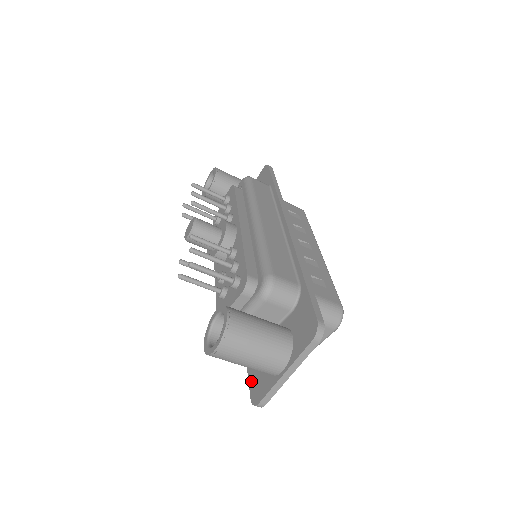
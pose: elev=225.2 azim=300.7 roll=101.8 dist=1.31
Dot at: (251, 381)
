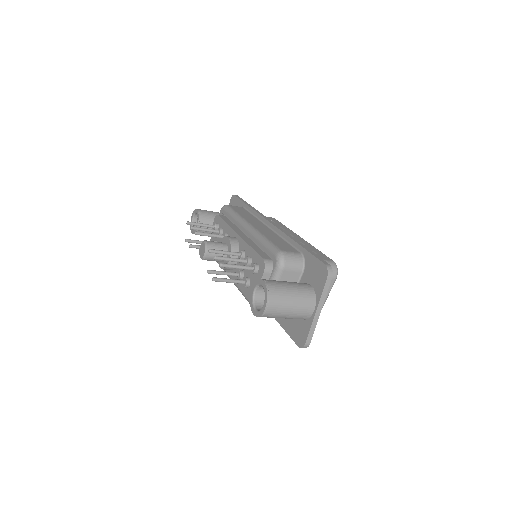
Dot at: (292, 335)
